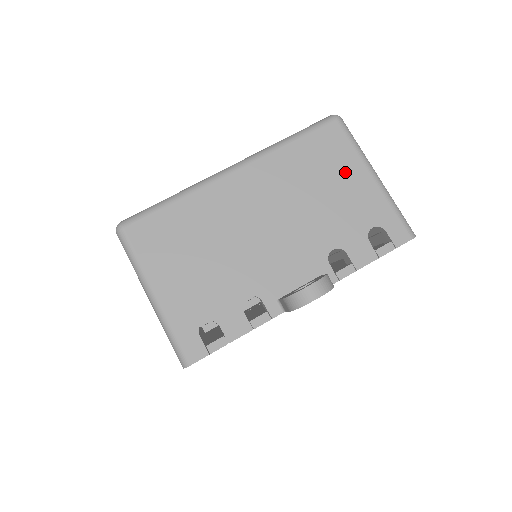
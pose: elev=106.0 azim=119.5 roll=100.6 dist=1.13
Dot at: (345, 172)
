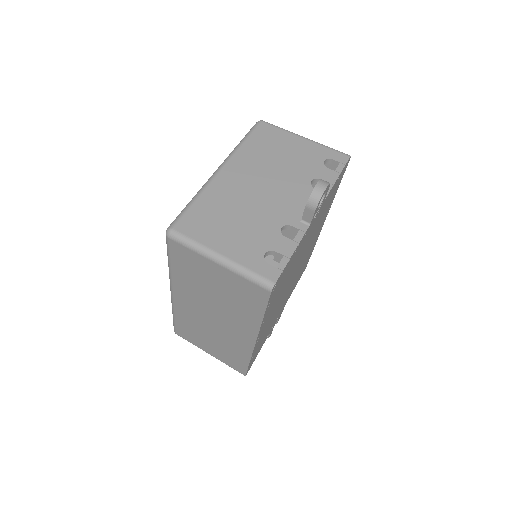
Dot at: (287, 142)
